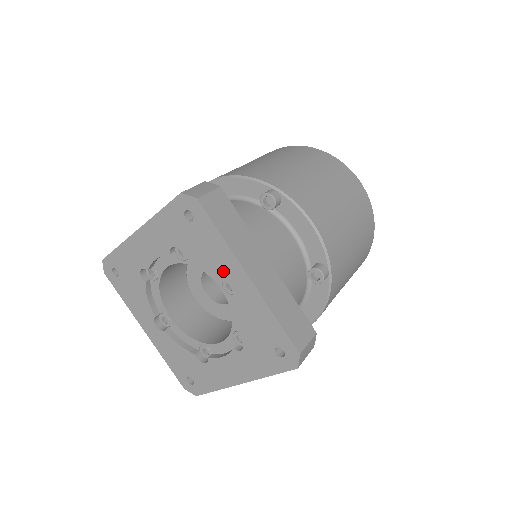
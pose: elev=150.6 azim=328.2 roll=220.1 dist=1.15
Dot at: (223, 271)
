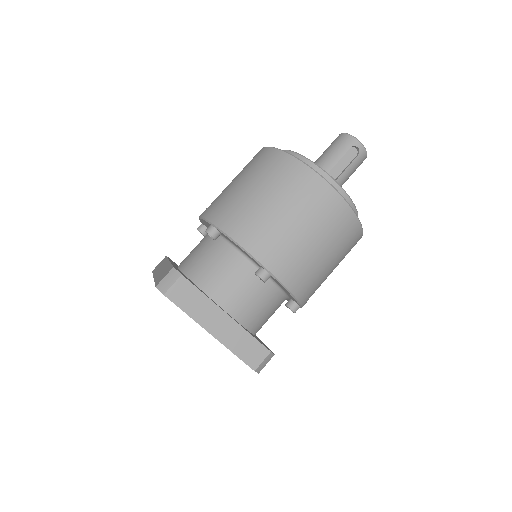
Dot at: occluded
